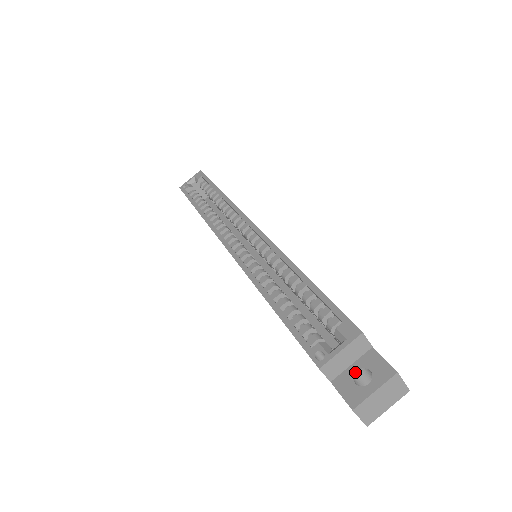
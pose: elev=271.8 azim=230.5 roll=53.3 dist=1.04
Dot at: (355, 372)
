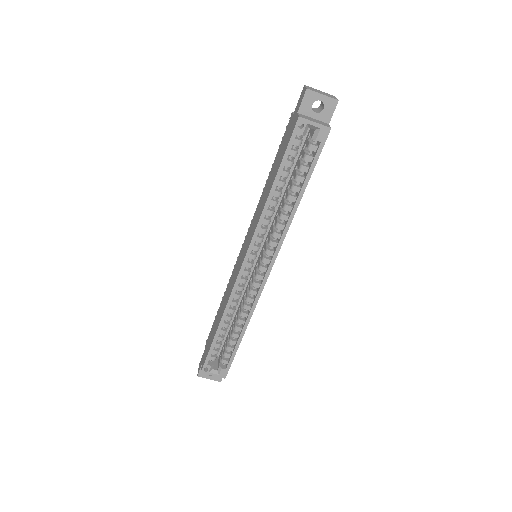
Dot at: occluded
